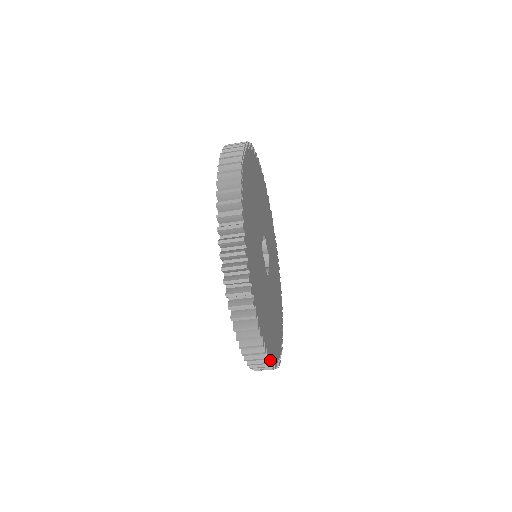
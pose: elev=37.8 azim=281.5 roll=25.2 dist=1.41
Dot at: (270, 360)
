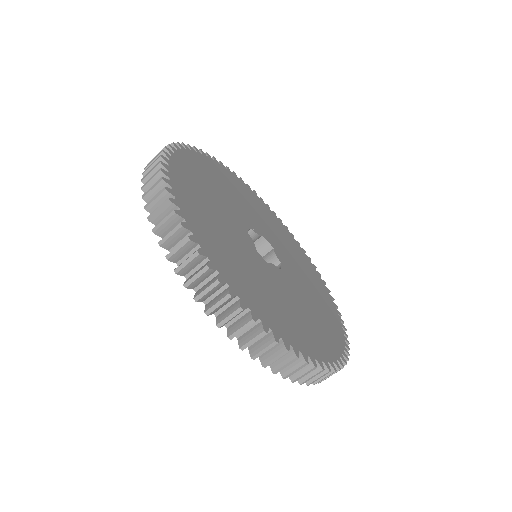
Dot at: (345, 352)
